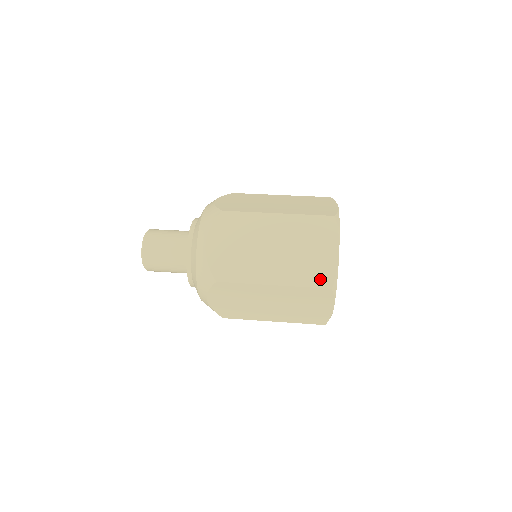
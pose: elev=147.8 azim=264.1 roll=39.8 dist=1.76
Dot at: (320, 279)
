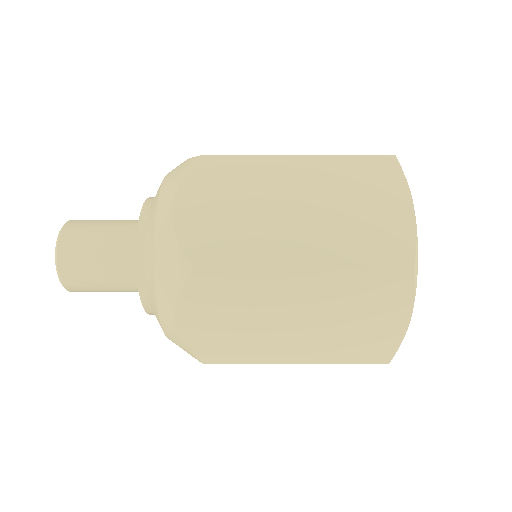
Dot at: (389, 255)
